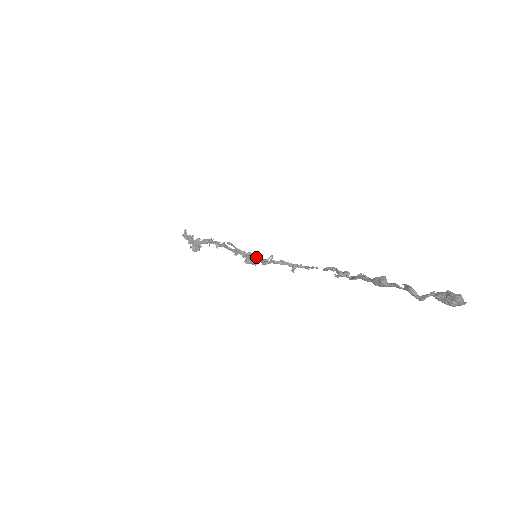
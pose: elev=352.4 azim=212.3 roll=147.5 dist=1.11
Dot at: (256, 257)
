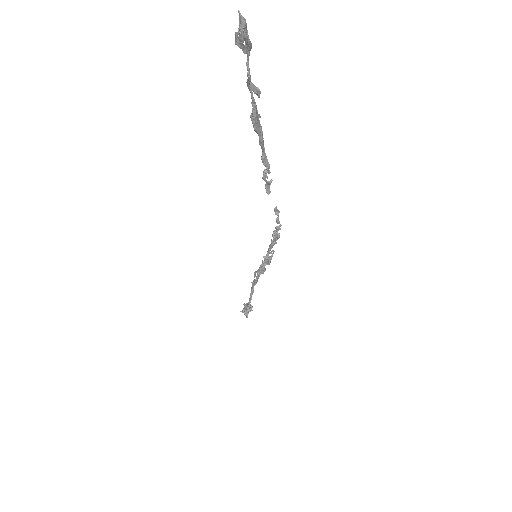
Dot at: (262, 262)
